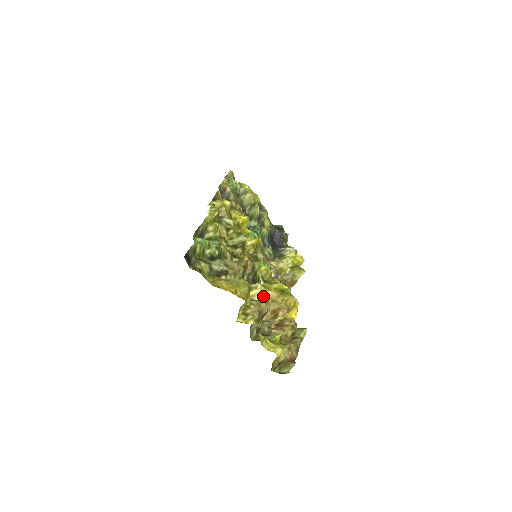
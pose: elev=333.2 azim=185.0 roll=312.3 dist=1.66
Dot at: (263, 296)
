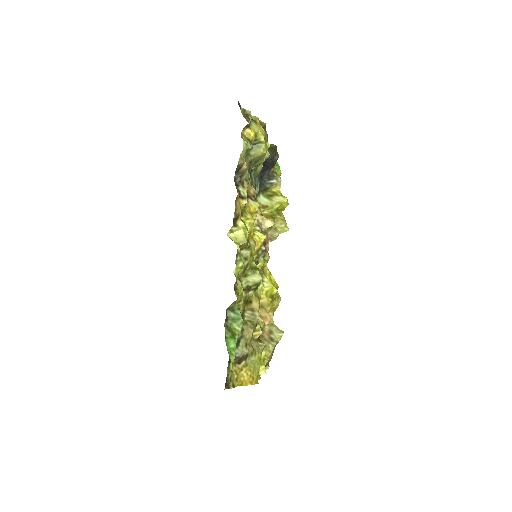
Dot at: occluded
